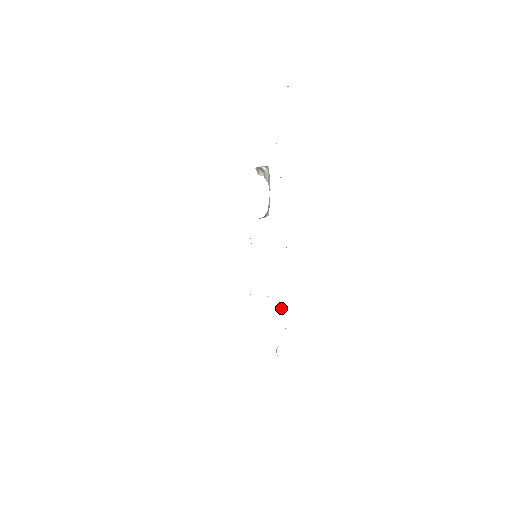
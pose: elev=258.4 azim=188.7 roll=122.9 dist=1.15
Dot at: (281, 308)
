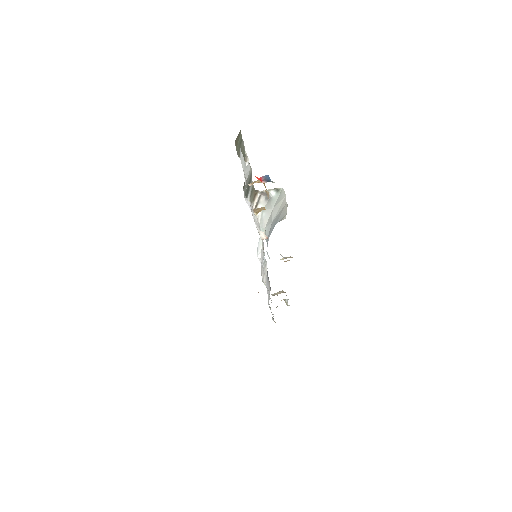
Dot at: occluded
